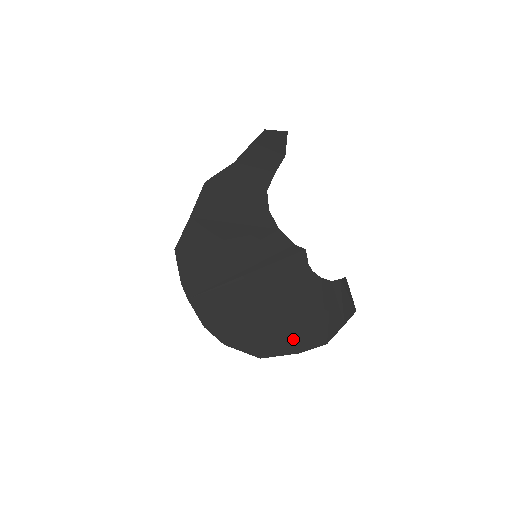
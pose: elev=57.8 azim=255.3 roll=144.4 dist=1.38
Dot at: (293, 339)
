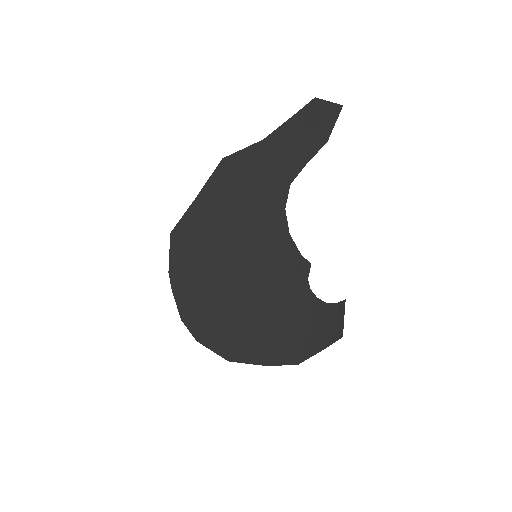
Dot at: (266, 351)
